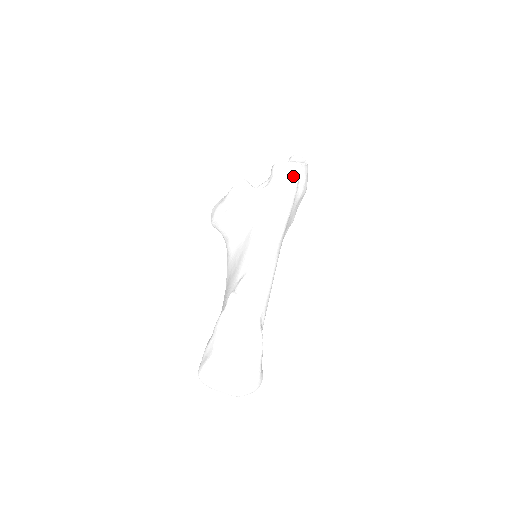
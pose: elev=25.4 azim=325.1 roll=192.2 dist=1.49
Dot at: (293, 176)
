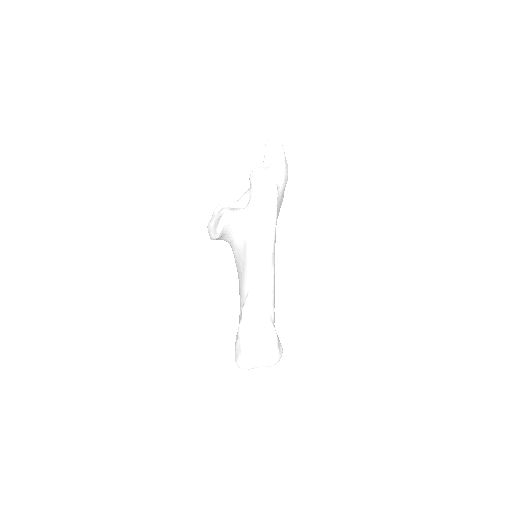
Dot at: (271, 188)
